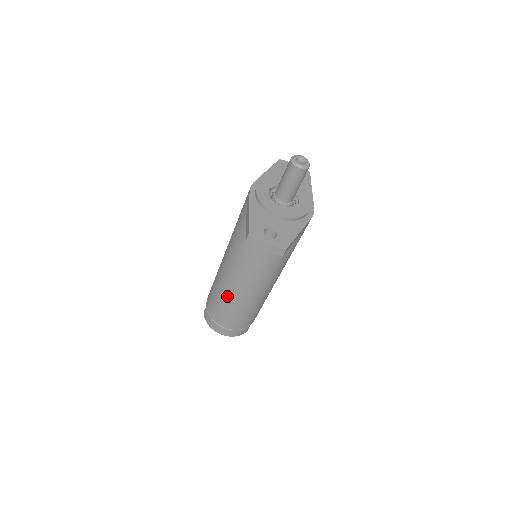
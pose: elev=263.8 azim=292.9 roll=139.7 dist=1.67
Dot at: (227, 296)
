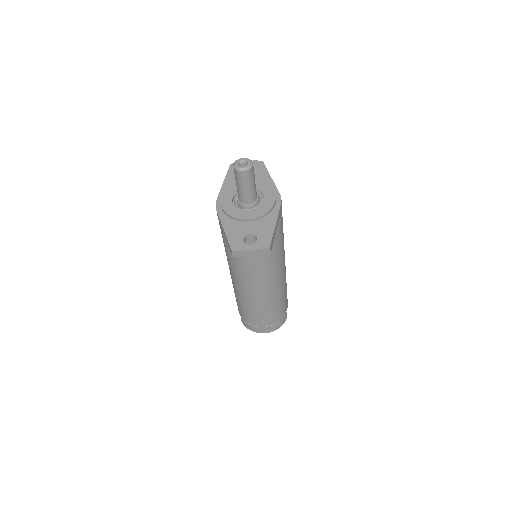
Dot at: (250, 302)
